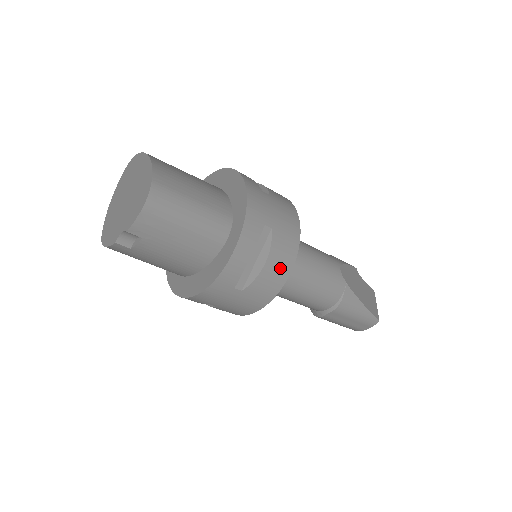
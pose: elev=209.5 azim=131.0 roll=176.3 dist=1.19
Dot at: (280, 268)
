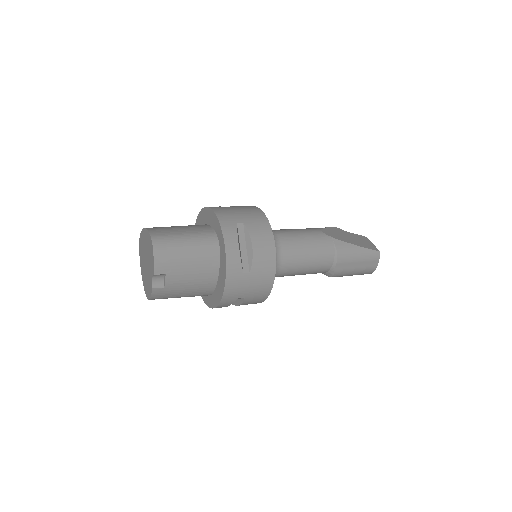
Dot at: (265, 244)
